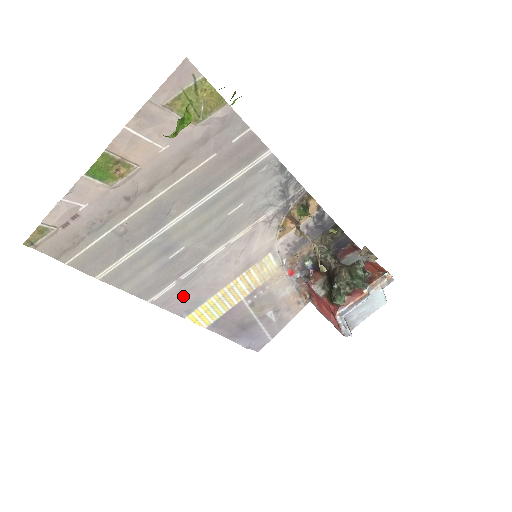
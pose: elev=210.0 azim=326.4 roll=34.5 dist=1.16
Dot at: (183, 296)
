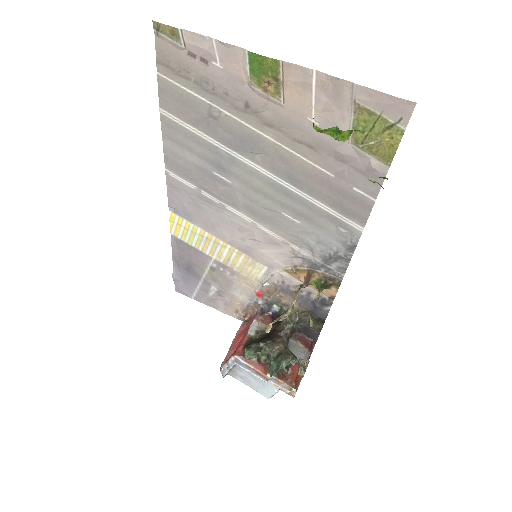
Dot at: (187, 200)
